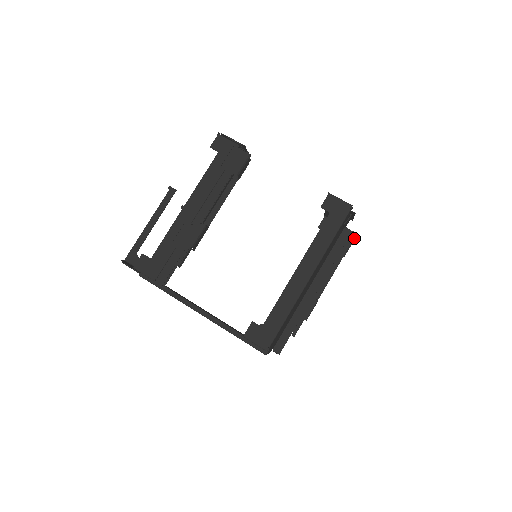
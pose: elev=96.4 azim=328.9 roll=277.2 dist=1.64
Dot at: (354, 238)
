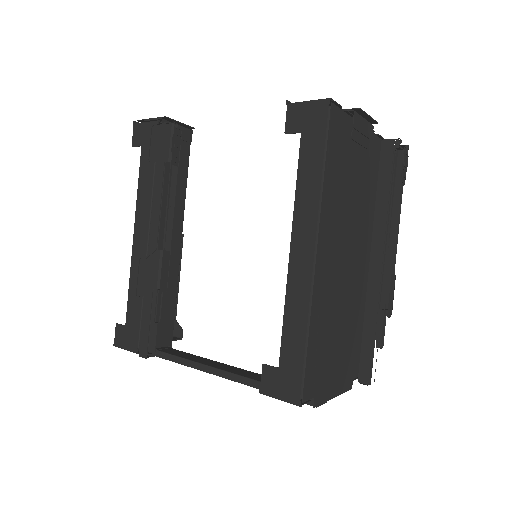
Dot at: (407, 148)
